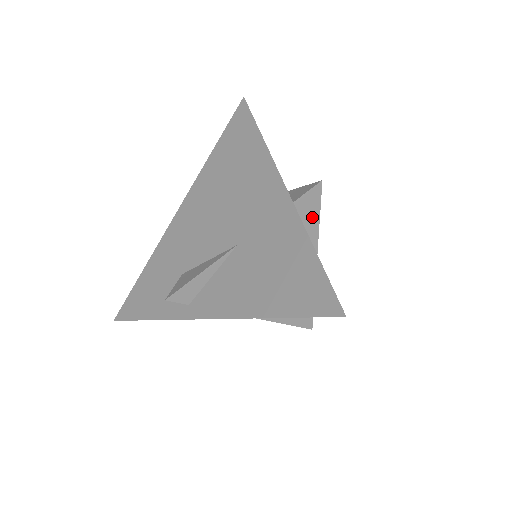
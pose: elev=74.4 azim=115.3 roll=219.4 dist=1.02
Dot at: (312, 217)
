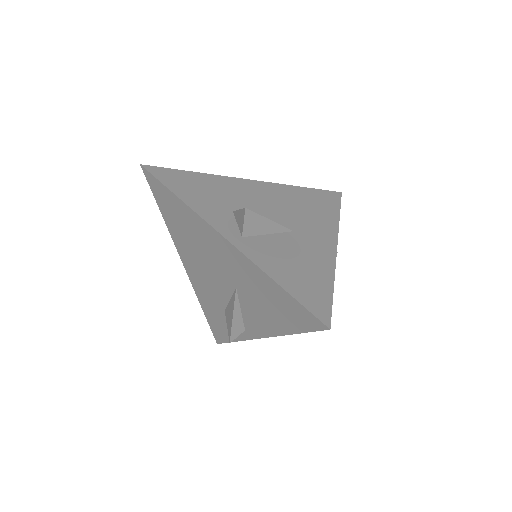
Dot at: (264, 225)
